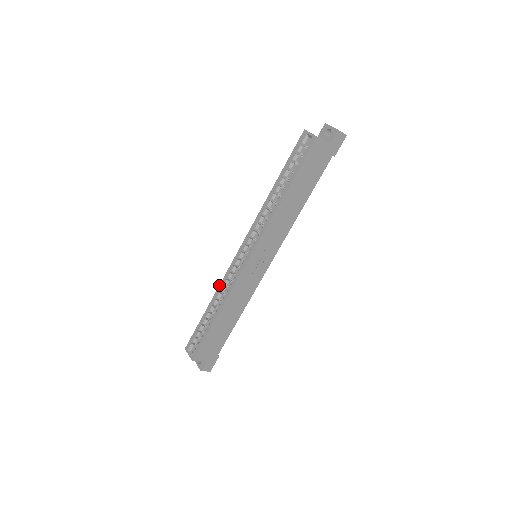
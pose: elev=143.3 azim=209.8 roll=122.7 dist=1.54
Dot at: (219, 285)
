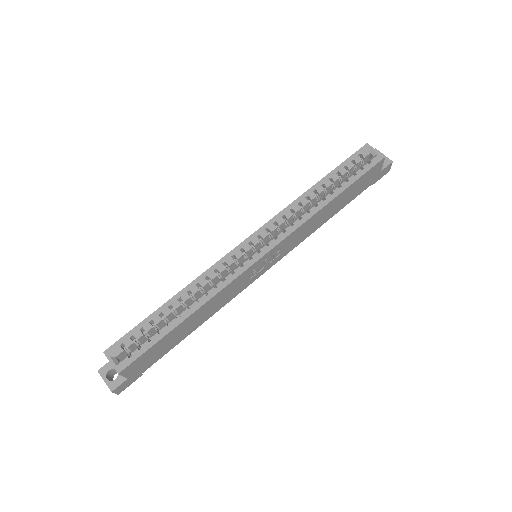
Dot at: (199, 276)
